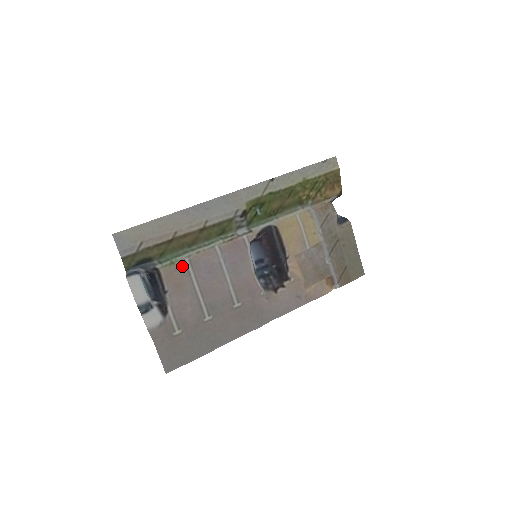
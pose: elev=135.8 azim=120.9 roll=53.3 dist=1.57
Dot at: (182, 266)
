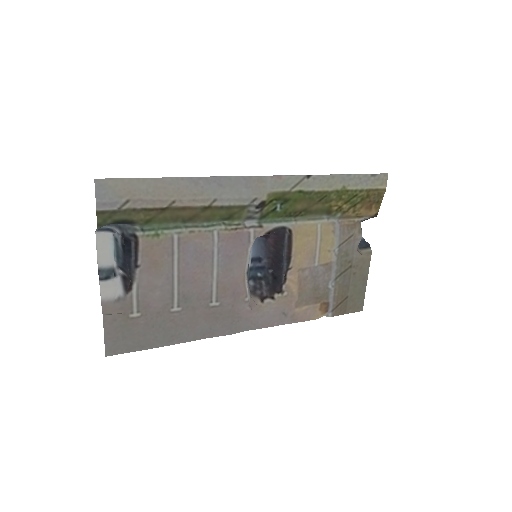
Dot at: (167, 242)
